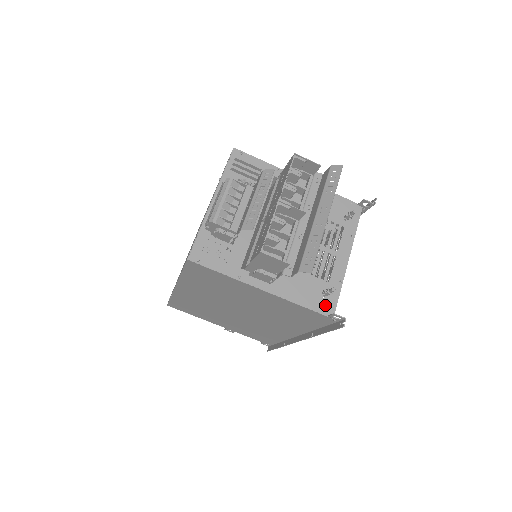
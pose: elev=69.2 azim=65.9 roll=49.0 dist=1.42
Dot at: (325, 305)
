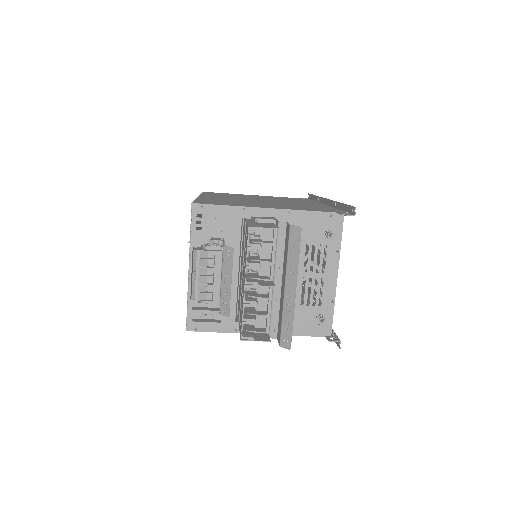
Dot at: (321, 328)
